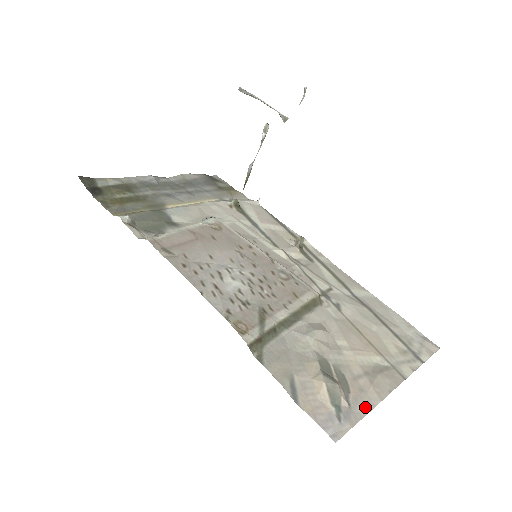
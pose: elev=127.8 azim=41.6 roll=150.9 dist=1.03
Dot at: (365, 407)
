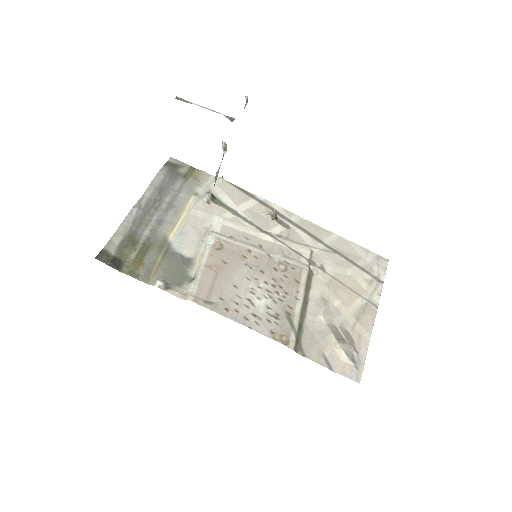
Dot at: (365, 347)
